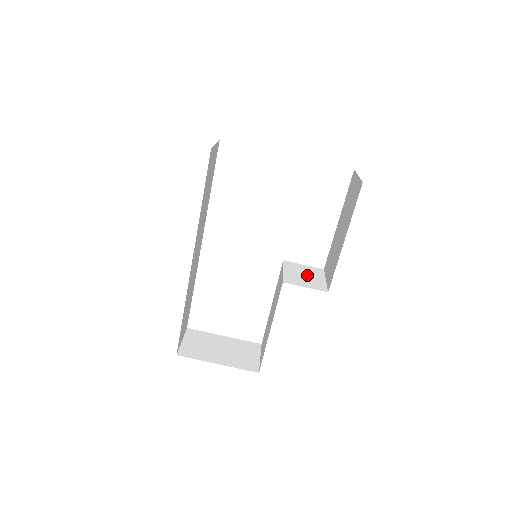
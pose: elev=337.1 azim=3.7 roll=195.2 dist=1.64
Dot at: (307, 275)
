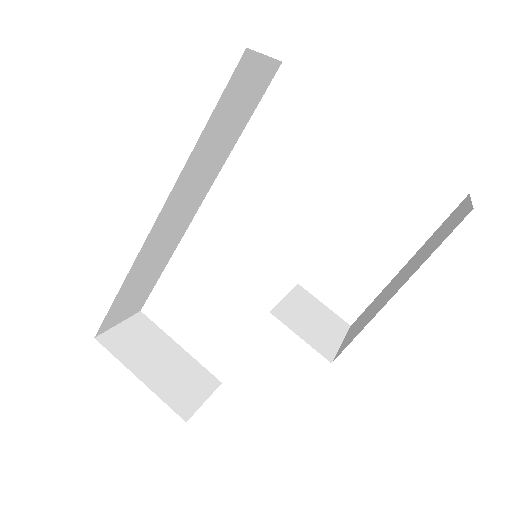
Dot at: (317, 321)
